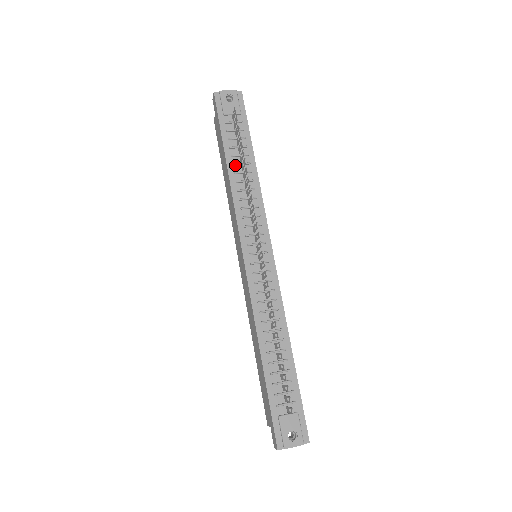
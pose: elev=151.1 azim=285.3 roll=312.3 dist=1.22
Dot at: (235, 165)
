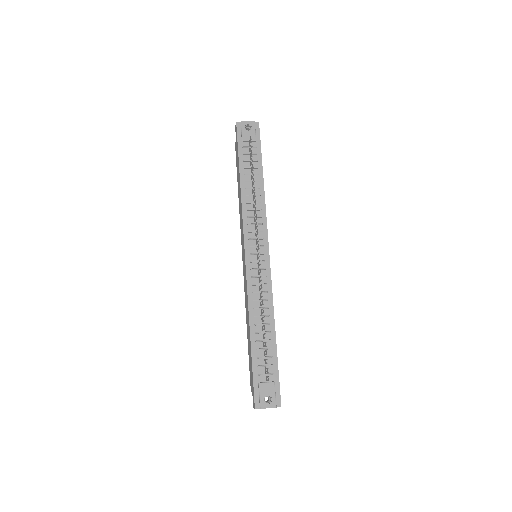
Dot at: (247, 182)
